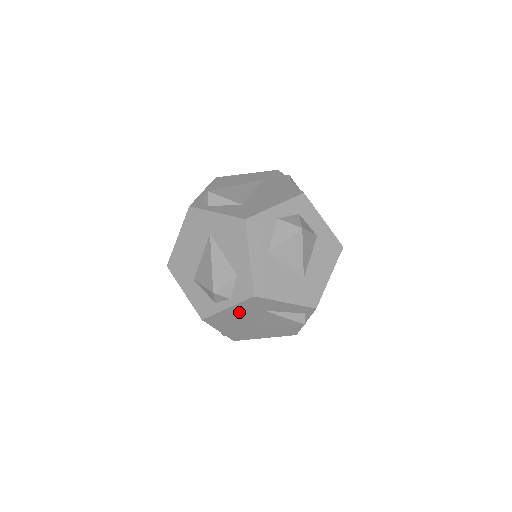
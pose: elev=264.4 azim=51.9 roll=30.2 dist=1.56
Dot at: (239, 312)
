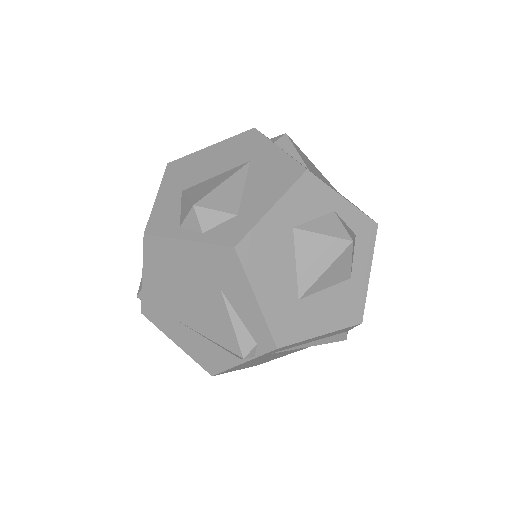
Dot at: (193, 262)
